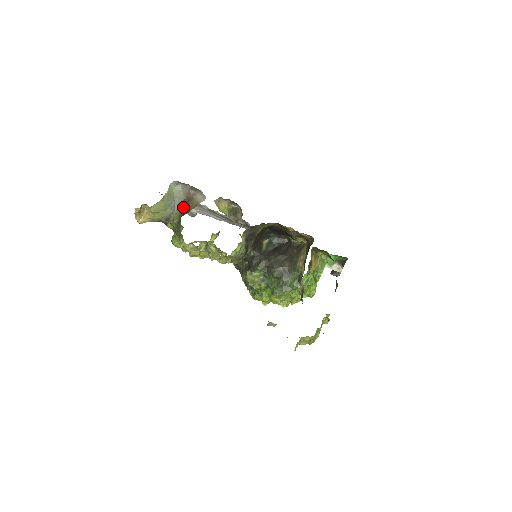
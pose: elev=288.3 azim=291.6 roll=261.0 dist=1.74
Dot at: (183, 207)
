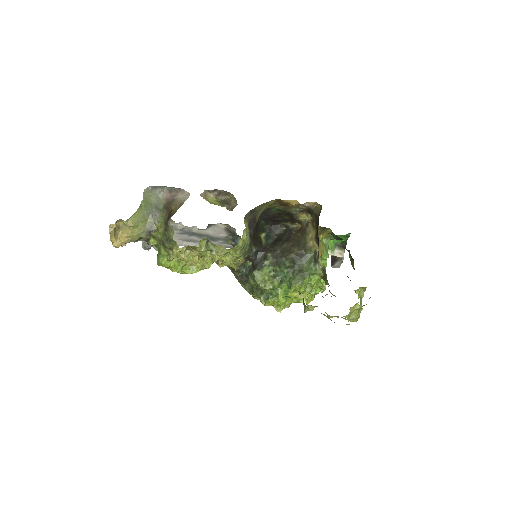
Dot at: (165, 212)
